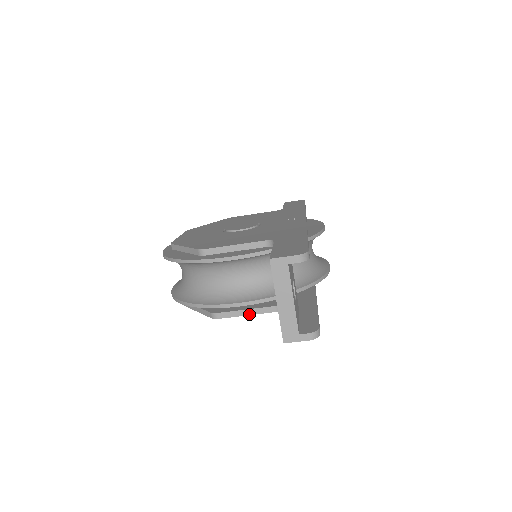
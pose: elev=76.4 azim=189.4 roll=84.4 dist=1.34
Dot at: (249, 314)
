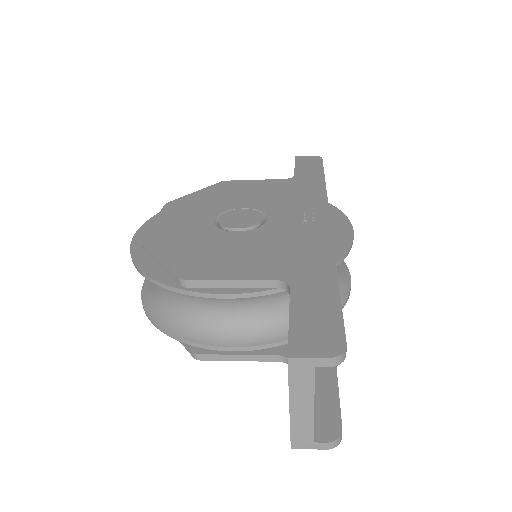
Dot at: (243, 360)
